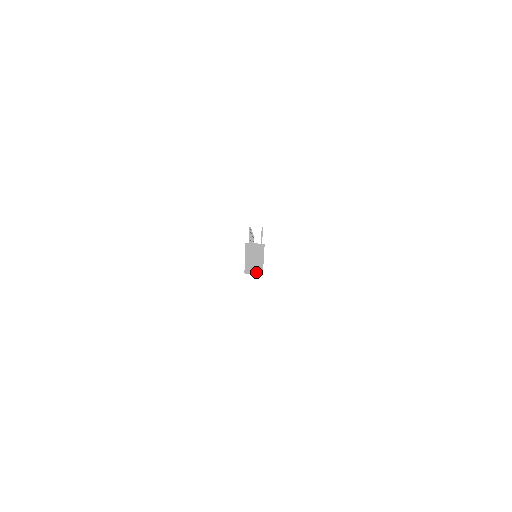
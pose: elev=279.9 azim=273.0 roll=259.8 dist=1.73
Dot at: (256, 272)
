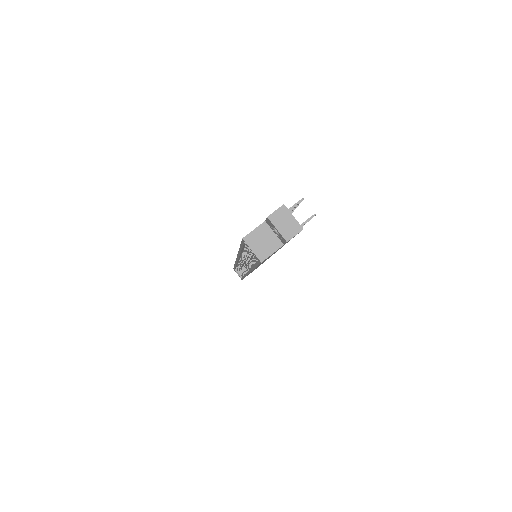
Dot at: (257, 251)
